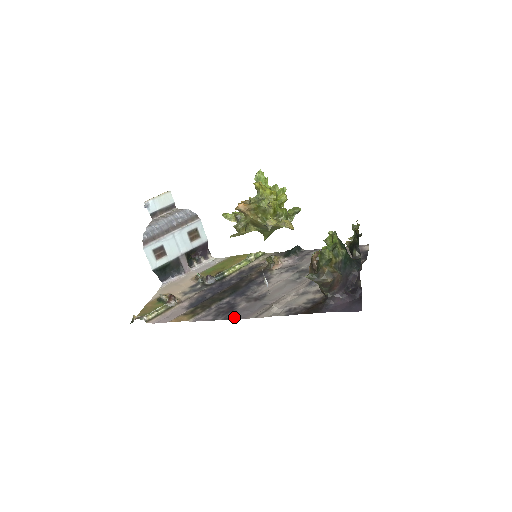
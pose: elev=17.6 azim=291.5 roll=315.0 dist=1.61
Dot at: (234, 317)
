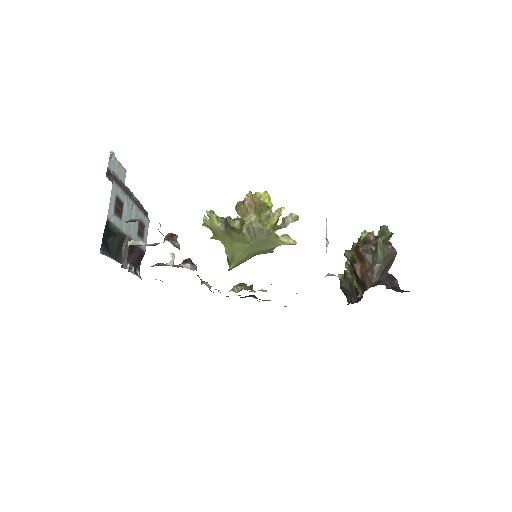
Dot at: occluded
